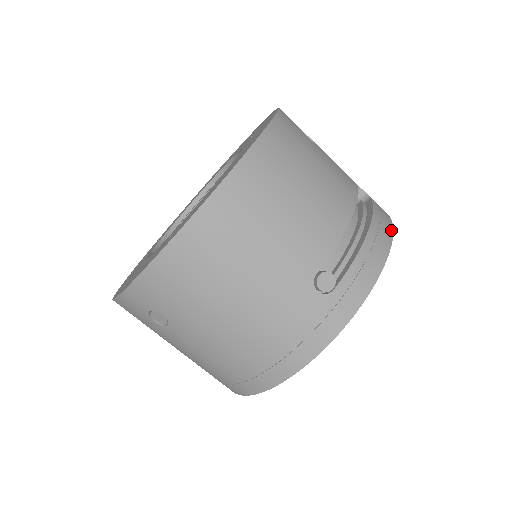
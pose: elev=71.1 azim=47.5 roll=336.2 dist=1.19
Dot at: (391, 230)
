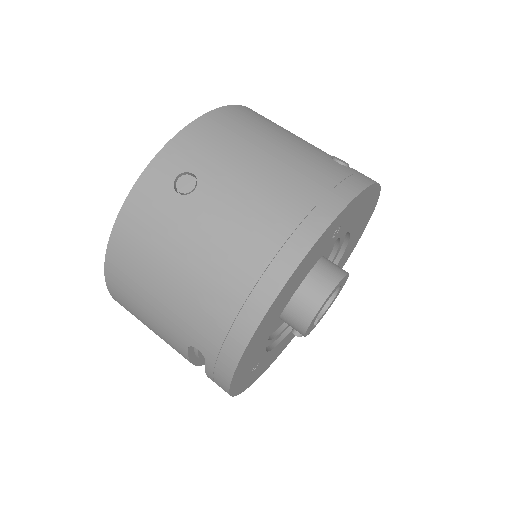
Dot at: occluded
